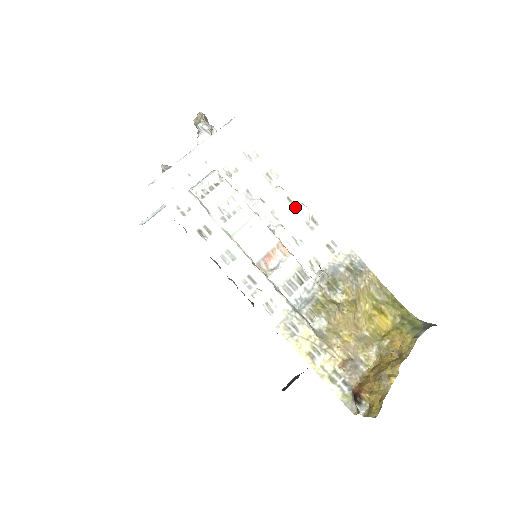
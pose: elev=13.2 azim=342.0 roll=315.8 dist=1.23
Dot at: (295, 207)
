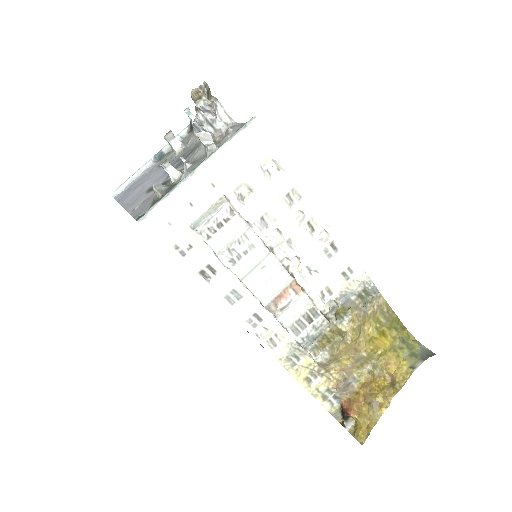
Dot at: (315, 233)
